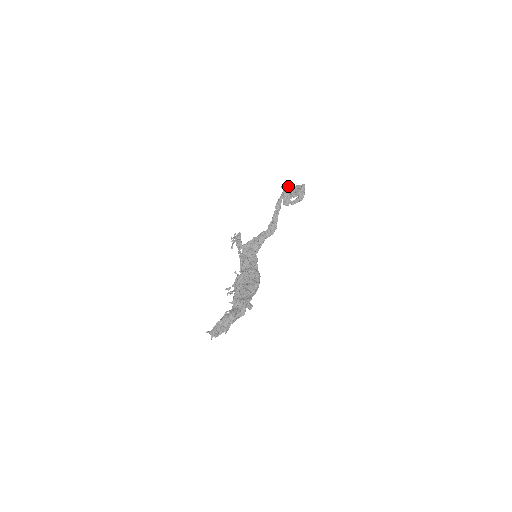
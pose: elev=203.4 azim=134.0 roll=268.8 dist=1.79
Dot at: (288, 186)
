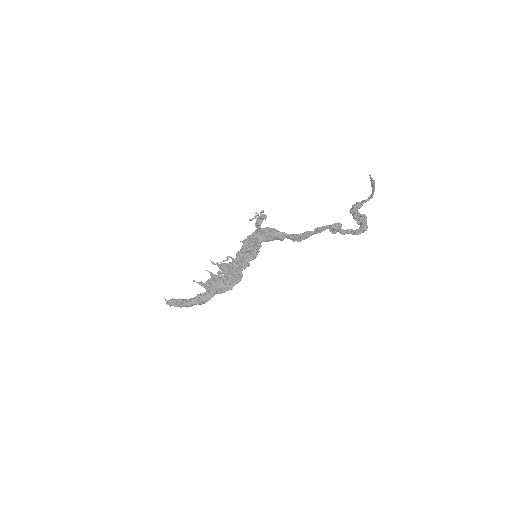
Dot at: (362, 202)
